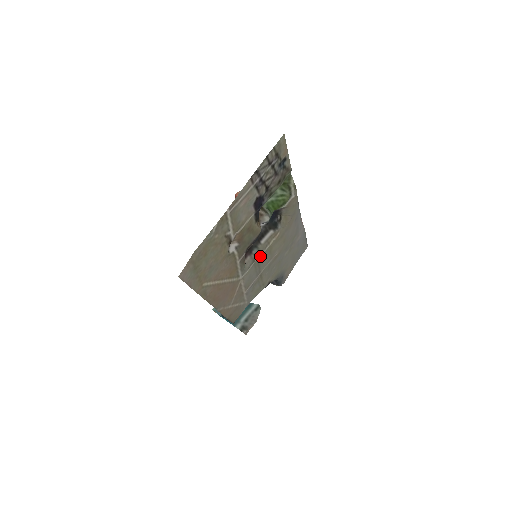
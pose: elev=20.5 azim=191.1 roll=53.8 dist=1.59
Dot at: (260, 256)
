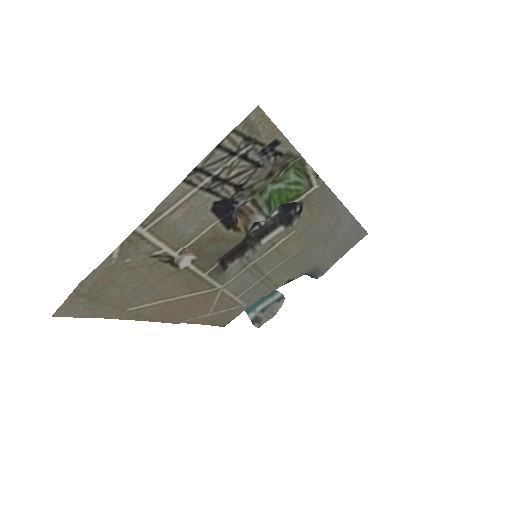
Dot at: (257, 260)
